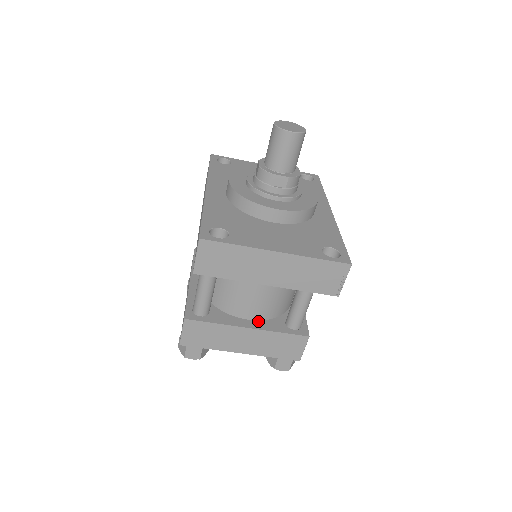
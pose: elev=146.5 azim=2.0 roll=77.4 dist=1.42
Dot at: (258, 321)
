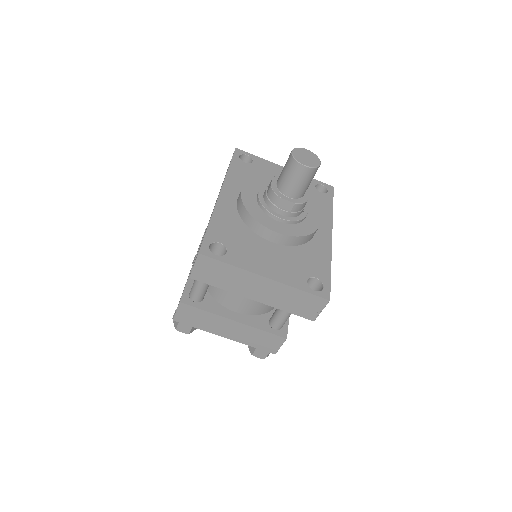
Dot at: (245, 315)
